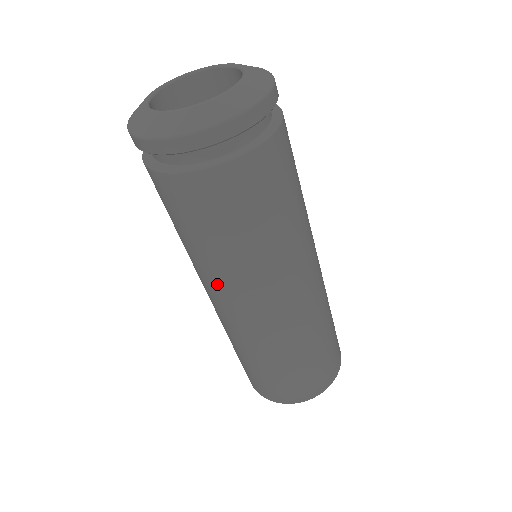
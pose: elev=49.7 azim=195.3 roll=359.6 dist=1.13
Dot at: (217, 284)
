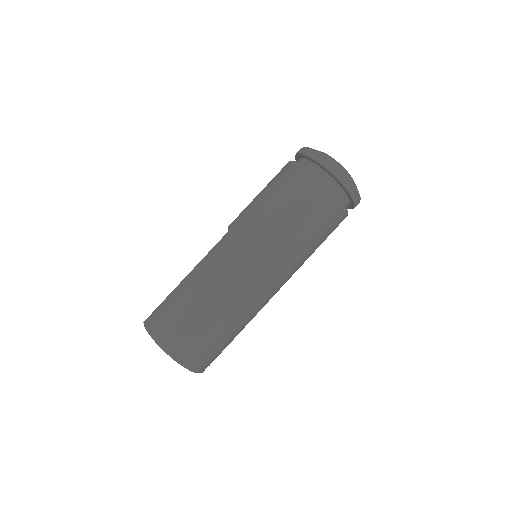
Dot at: (251, 230)
